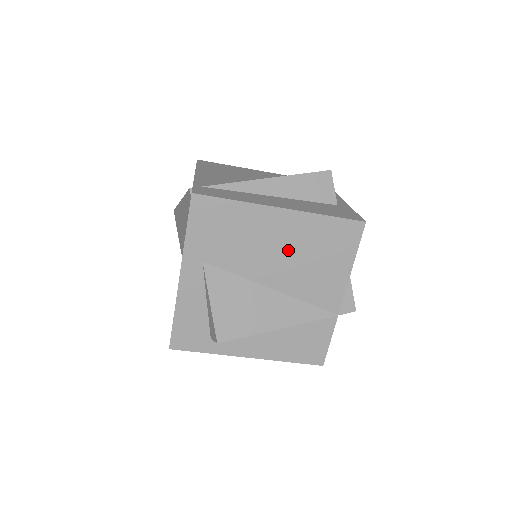
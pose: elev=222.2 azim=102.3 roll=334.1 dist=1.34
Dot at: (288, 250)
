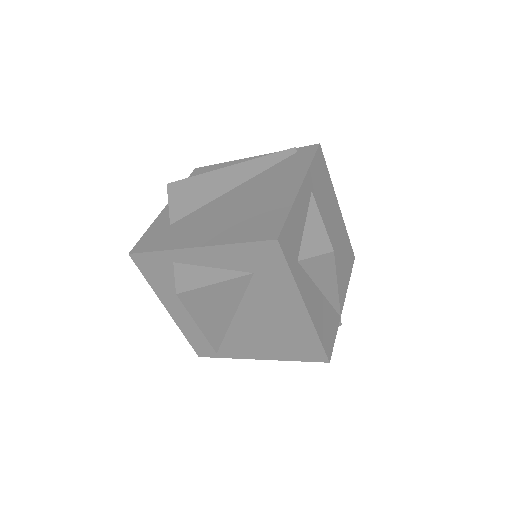
Dot at: (336, 236)
